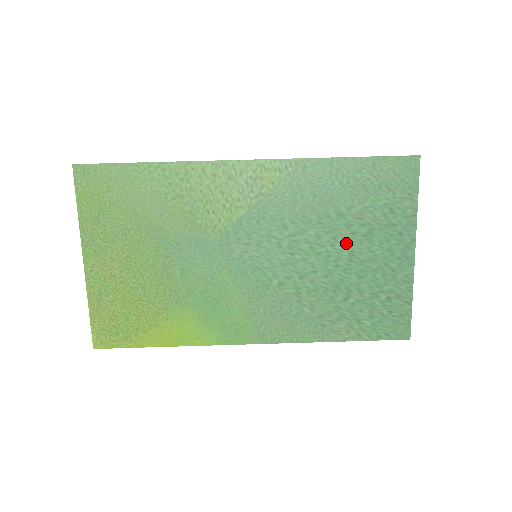
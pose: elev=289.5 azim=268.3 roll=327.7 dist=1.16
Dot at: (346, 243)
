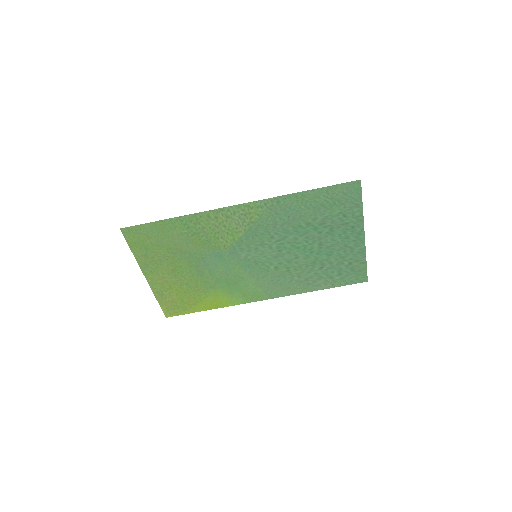
Dot at: (316, 239)
